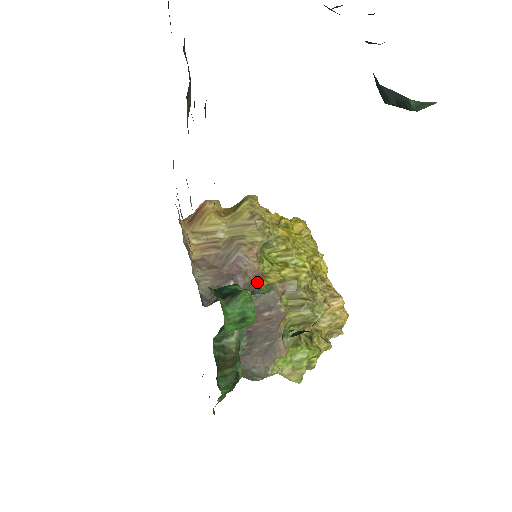
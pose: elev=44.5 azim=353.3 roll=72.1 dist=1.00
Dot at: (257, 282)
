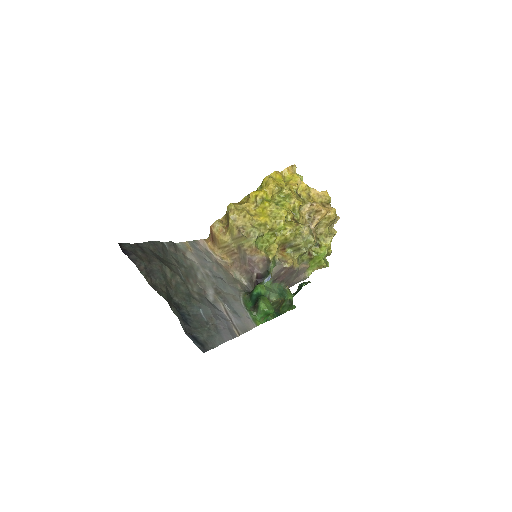
Dot at: (267, 263)
